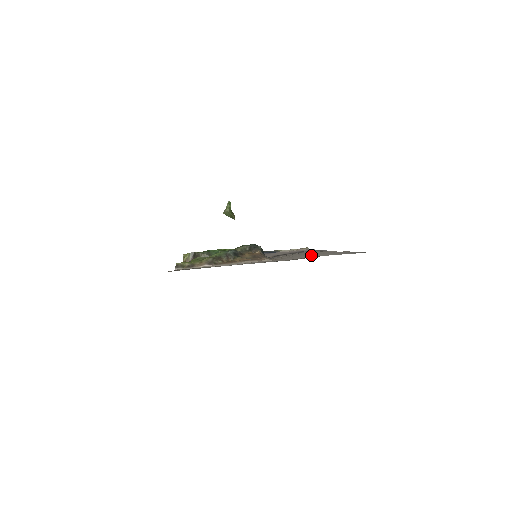
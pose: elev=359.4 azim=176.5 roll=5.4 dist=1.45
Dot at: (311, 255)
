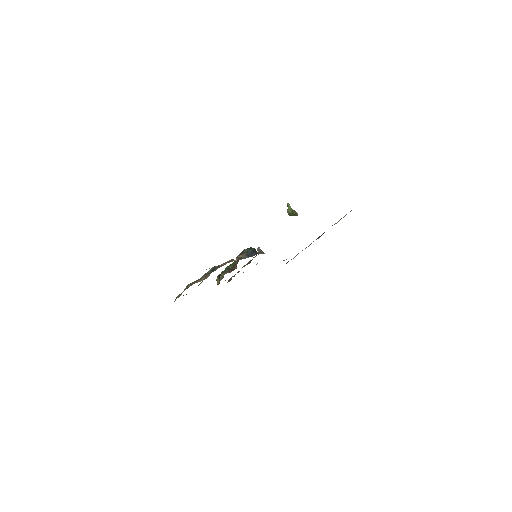
Dot at: occluded
